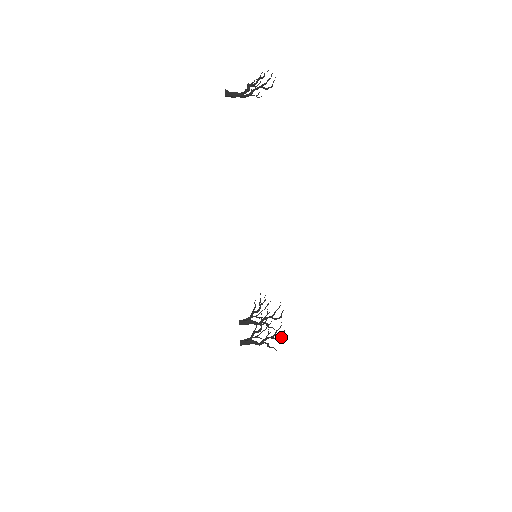
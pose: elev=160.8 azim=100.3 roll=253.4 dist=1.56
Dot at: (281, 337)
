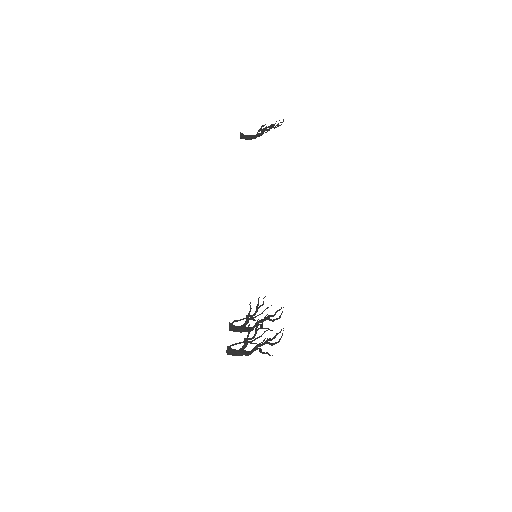
Dot at: (278, 341)
